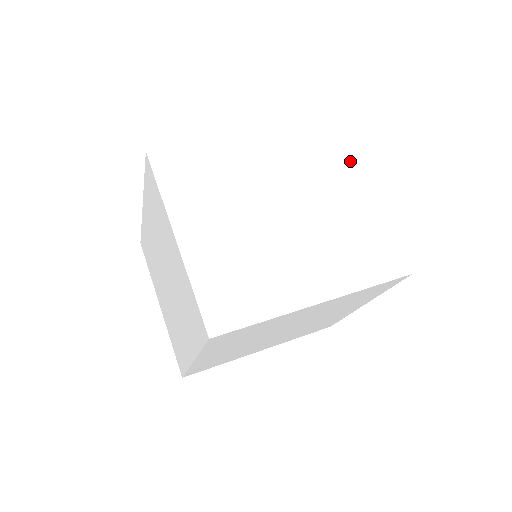
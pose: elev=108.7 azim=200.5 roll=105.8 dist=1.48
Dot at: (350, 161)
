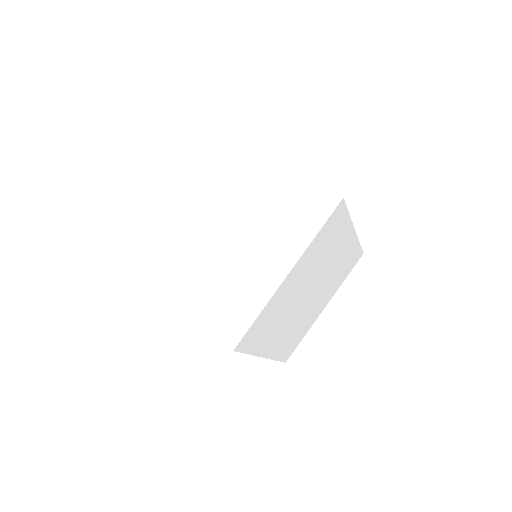
Dot at: occluded
